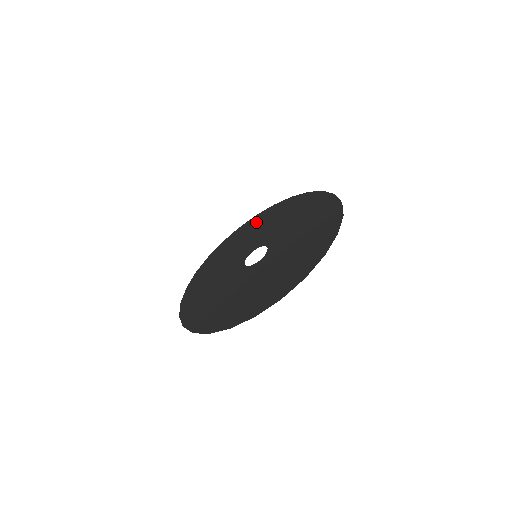
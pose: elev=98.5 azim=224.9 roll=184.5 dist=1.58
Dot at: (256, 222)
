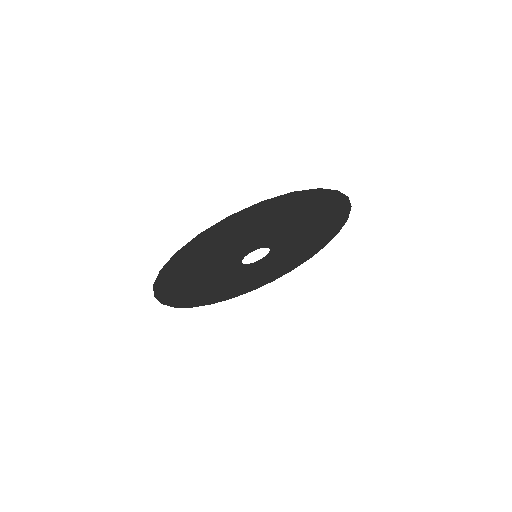
Dot at: (219, 295)
